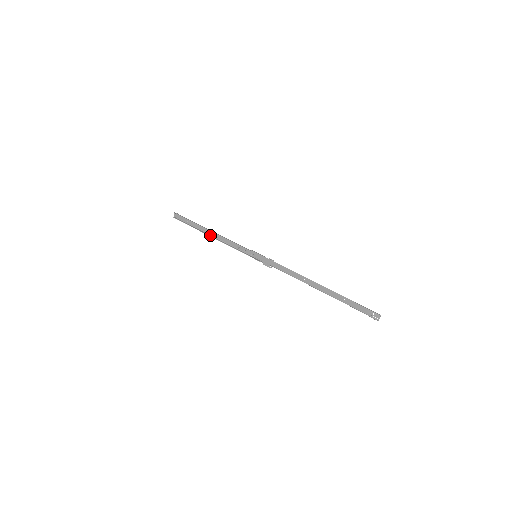
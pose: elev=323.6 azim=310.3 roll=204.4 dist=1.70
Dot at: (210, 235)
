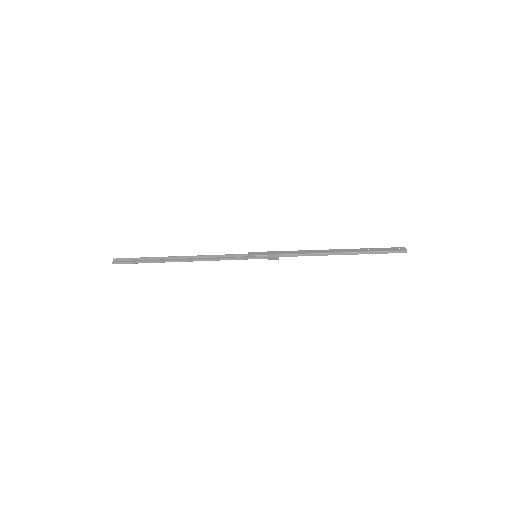
Dot at: (182, 261)
